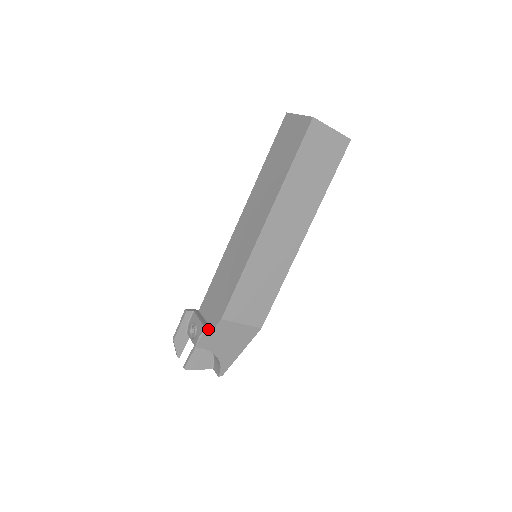
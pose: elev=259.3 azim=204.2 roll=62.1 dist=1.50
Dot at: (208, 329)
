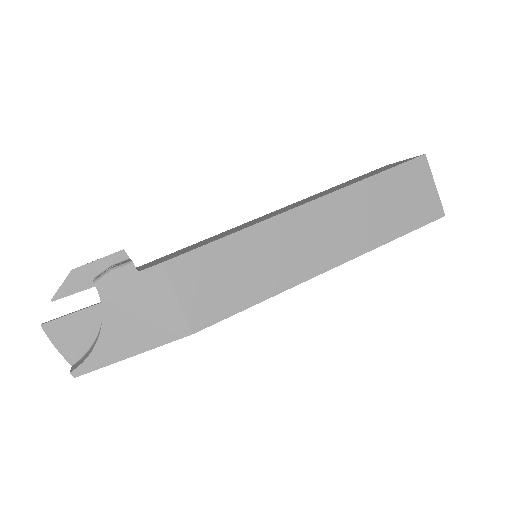
Dot at: occluded
